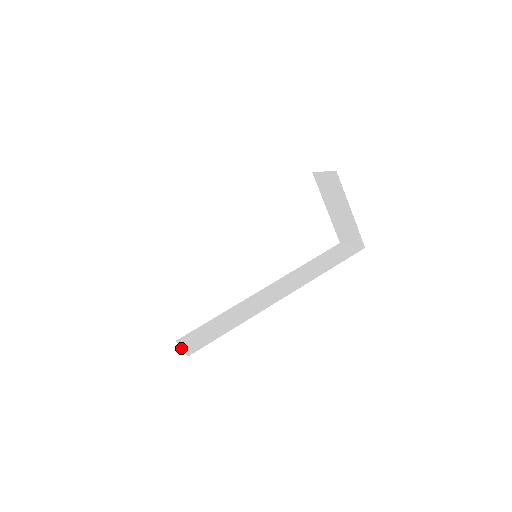
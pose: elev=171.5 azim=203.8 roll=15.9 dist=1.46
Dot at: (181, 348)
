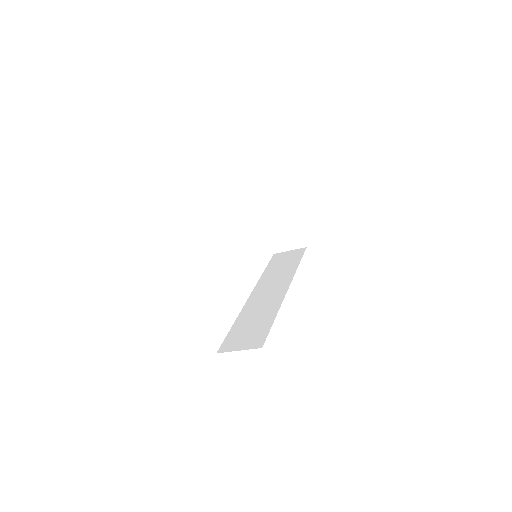
Dot at: (238, 350)
